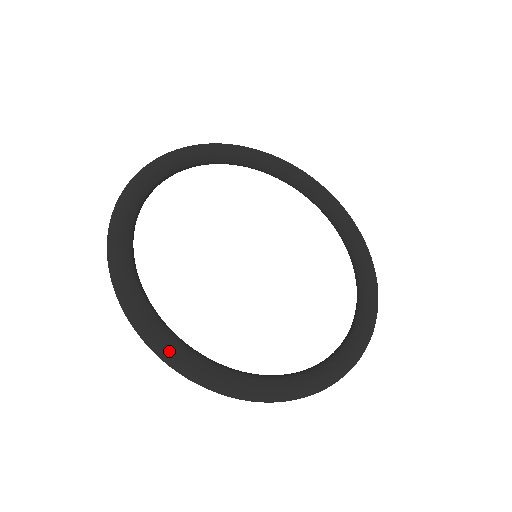
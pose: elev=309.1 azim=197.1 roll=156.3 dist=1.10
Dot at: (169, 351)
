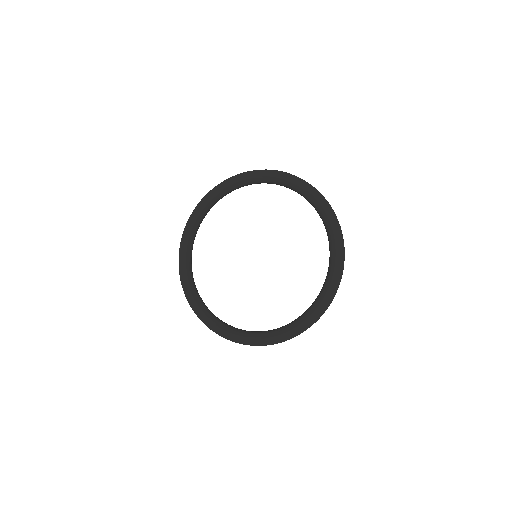
Dot at: (198, 315)
